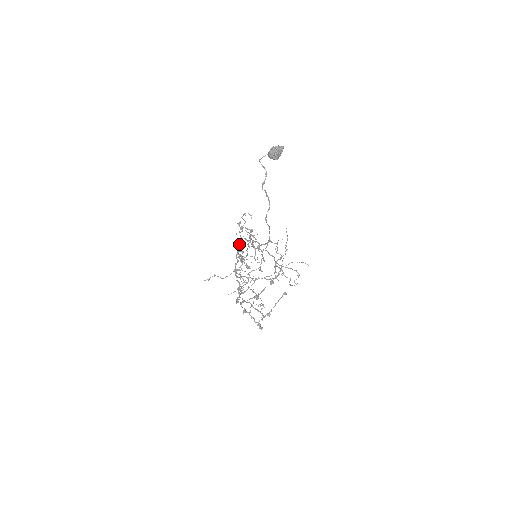
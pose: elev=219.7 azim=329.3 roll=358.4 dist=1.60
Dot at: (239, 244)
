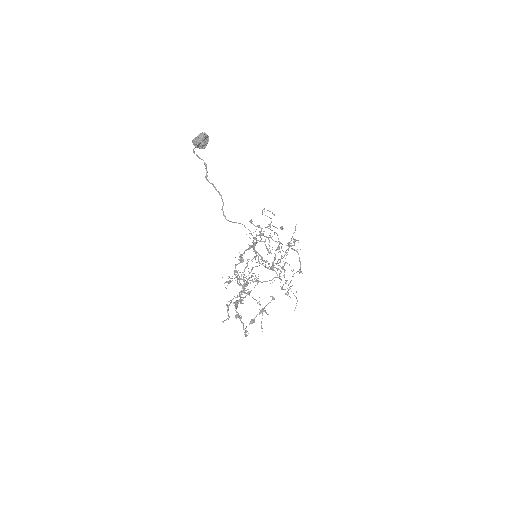
Dot at: occluded
